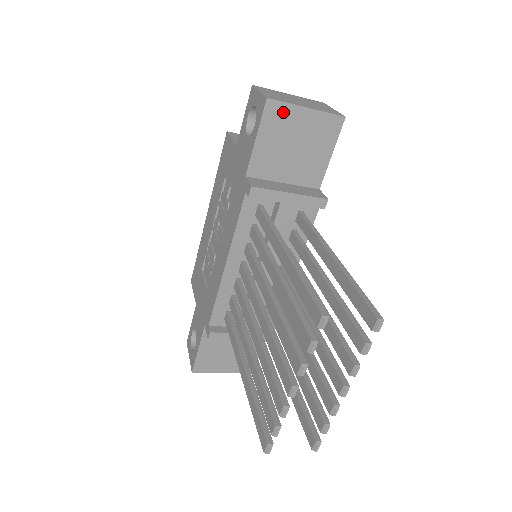
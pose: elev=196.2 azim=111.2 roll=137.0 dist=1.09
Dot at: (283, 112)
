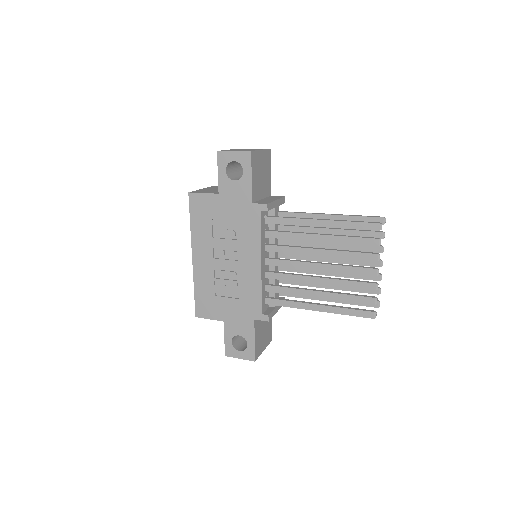
Dot at: (256, 157)
